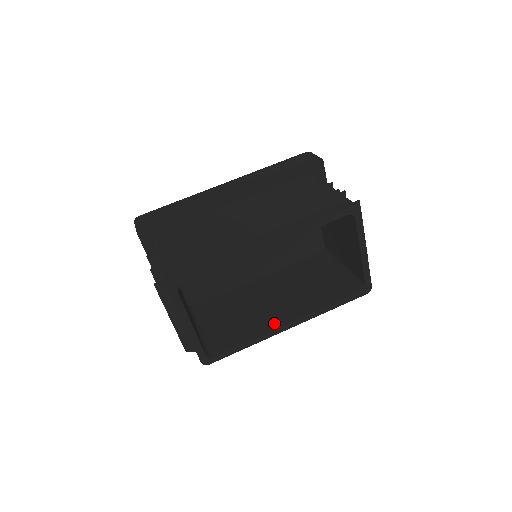
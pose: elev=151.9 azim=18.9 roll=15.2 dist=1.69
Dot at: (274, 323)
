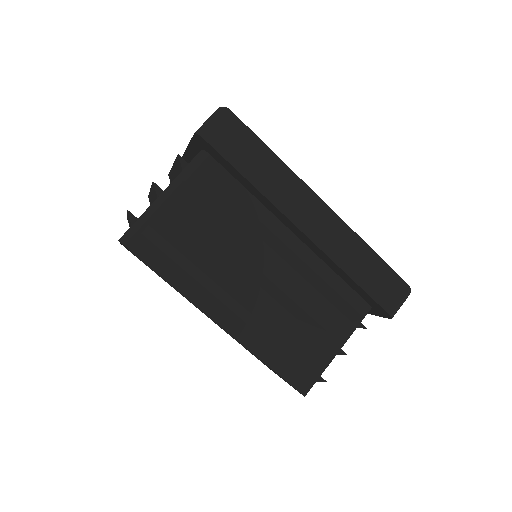
Dot at: occluded
